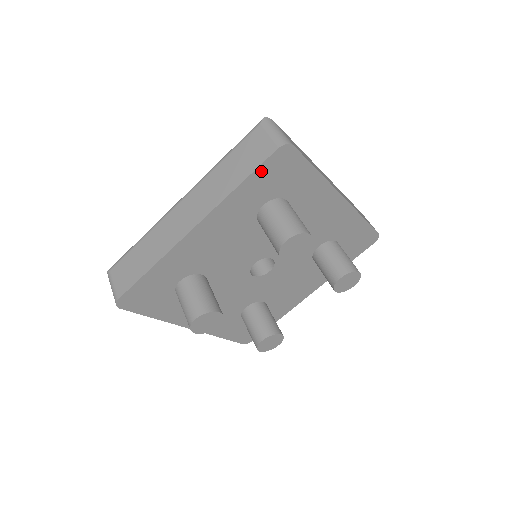
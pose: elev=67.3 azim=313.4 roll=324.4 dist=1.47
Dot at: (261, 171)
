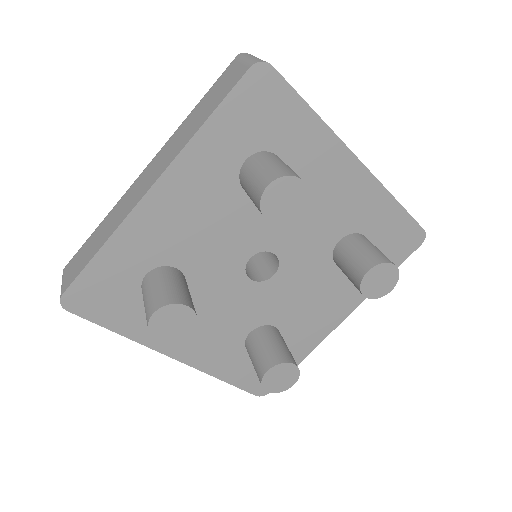
Dot at: (232, 103)
